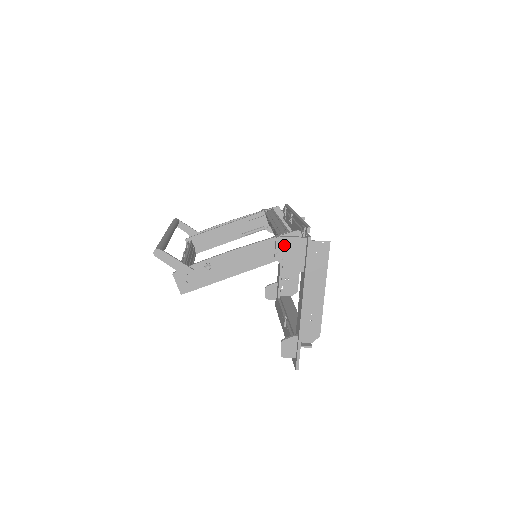
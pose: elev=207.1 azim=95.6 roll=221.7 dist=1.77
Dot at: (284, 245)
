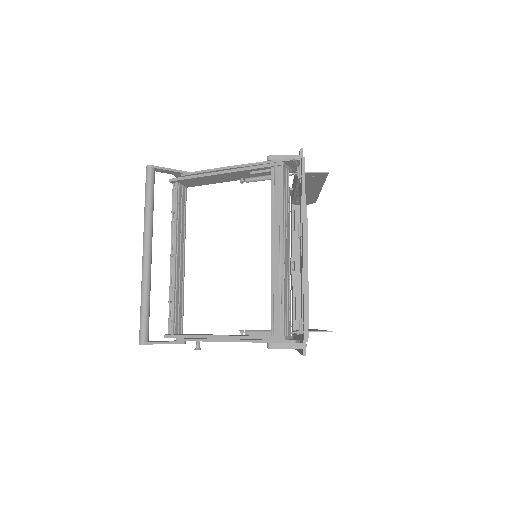
Dot at: occluded
